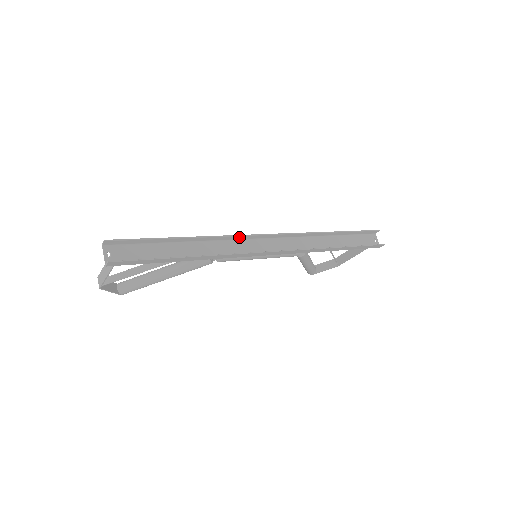
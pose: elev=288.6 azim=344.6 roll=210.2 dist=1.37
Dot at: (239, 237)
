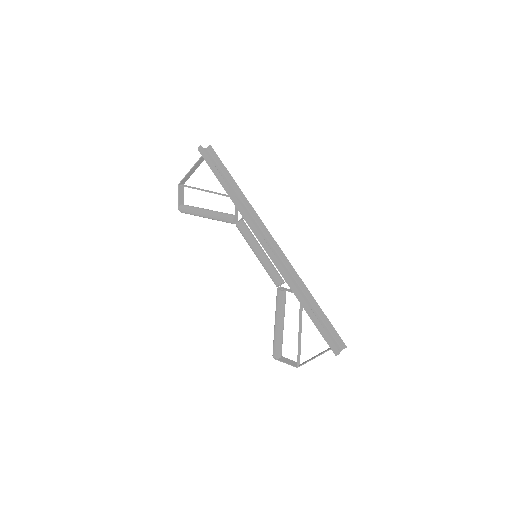
Dot at: (260, 222)
